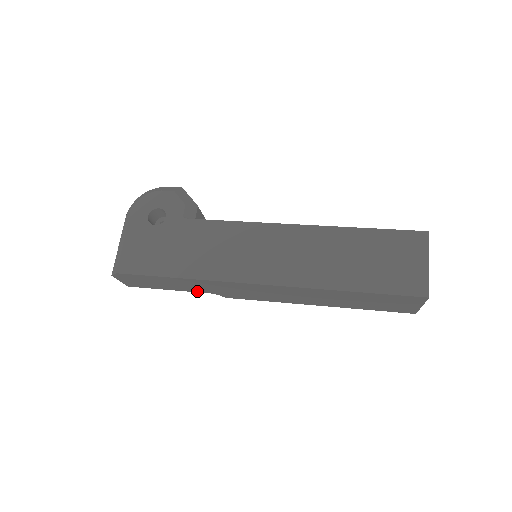
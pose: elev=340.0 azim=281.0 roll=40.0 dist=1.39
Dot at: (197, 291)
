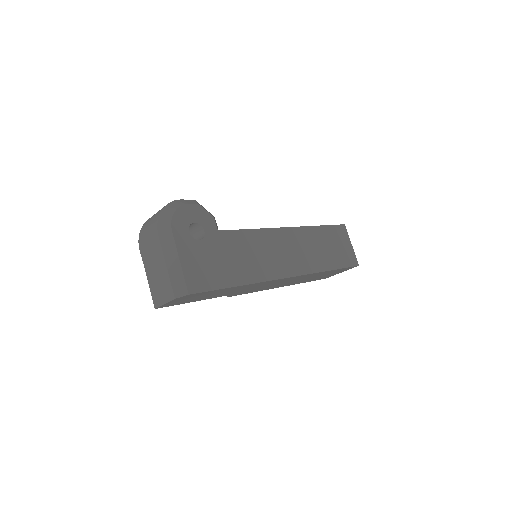
Dot at: (218, 296)
